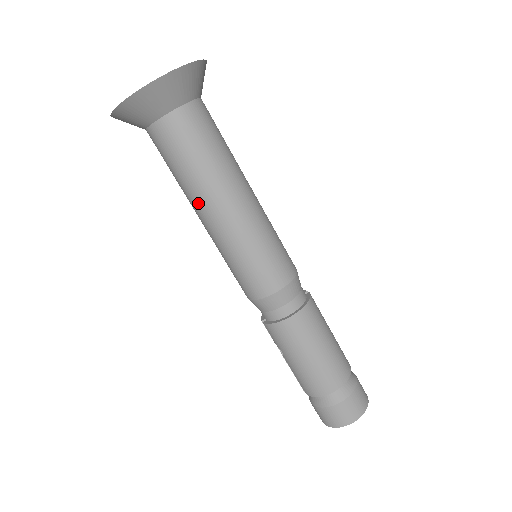
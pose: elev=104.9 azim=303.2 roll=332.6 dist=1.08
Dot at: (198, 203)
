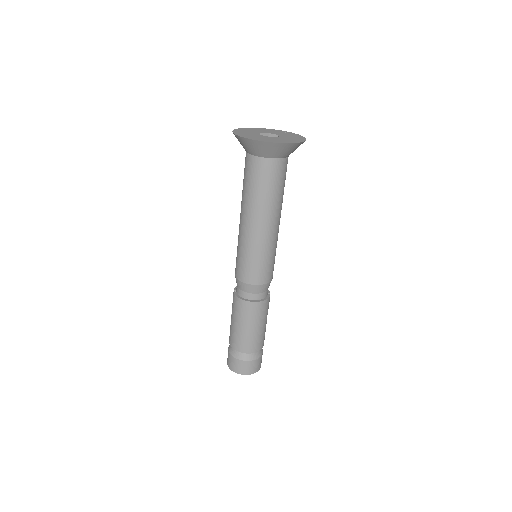
Dot at: (244, 210)
